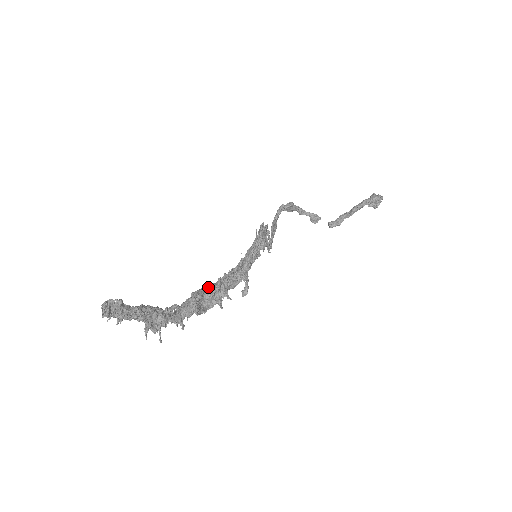
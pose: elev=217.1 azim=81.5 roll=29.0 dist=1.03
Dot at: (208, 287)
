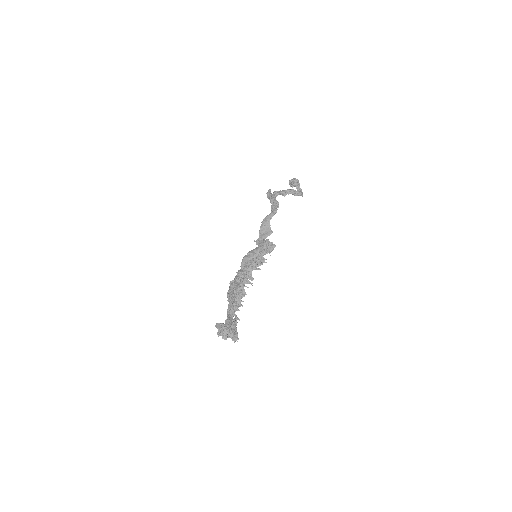
Dot at: occluded
